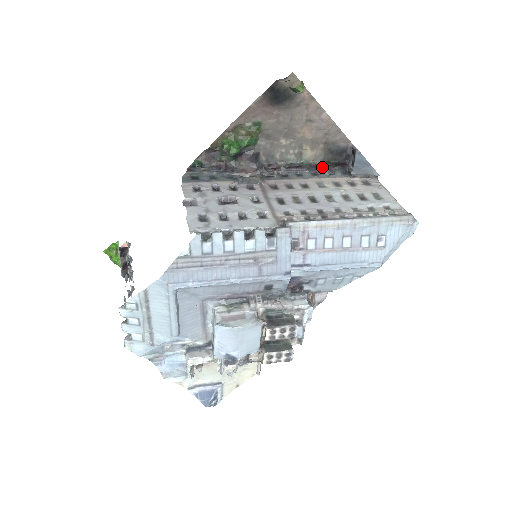
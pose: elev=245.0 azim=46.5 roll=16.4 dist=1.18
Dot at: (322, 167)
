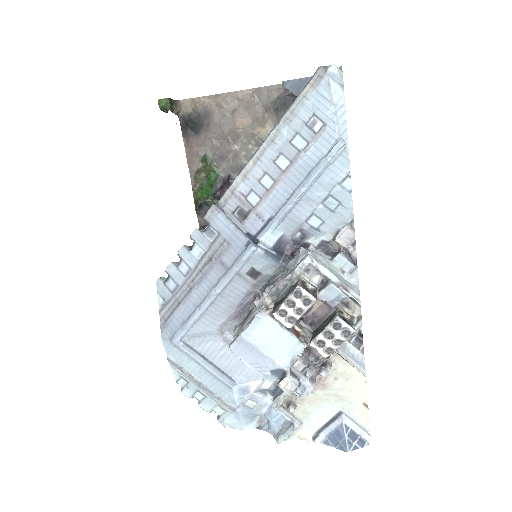
Dot at: occluded
